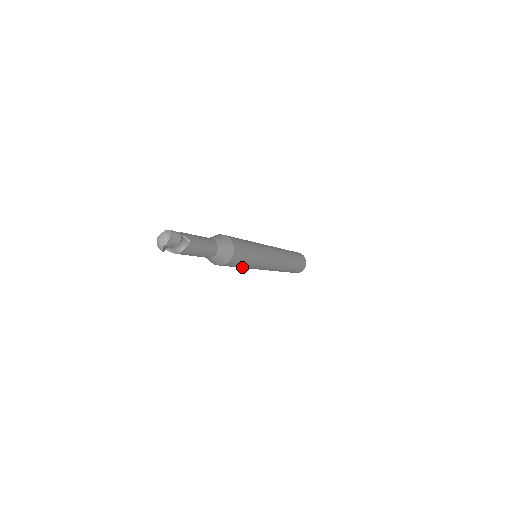
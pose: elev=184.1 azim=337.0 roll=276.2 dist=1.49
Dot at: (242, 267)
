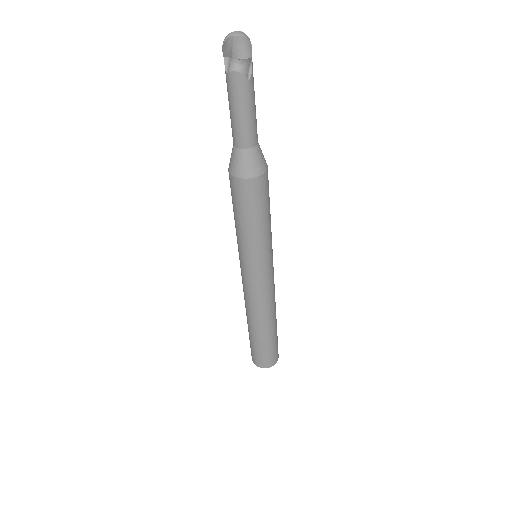
Dot at: (240, 228)
